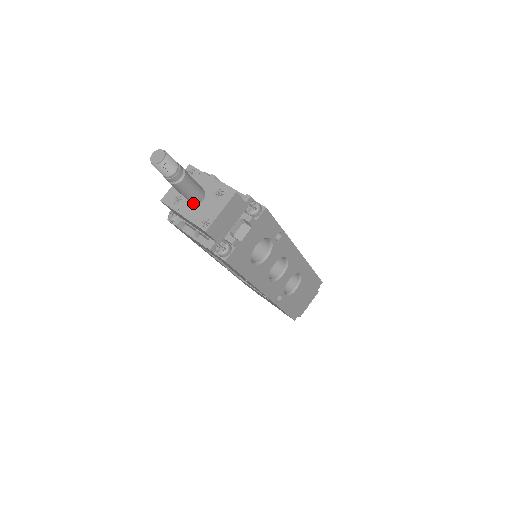
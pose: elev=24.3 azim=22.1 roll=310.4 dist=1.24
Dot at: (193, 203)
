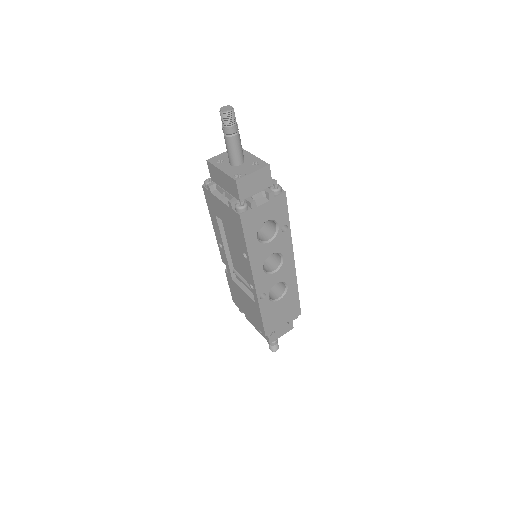
Dot at: (233, 164)
